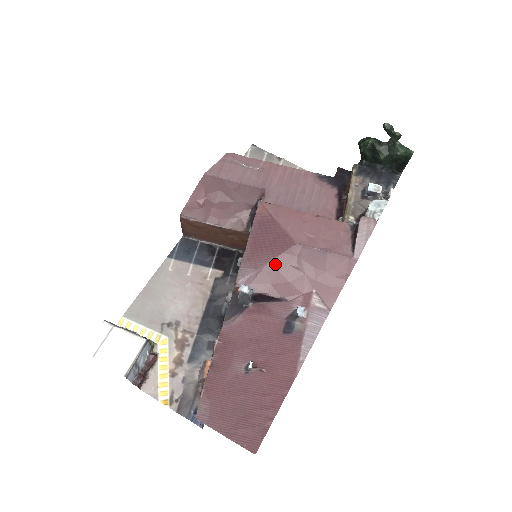
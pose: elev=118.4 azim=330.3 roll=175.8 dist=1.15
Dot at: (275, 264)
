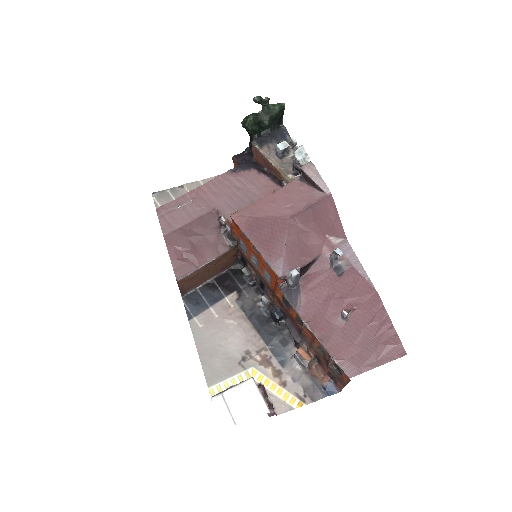
Dot at: (290, 242)
